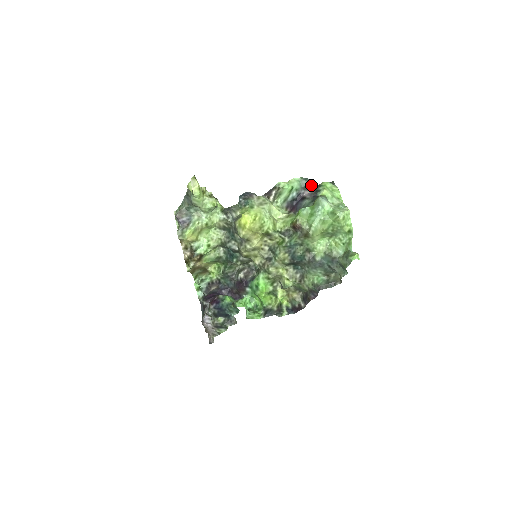
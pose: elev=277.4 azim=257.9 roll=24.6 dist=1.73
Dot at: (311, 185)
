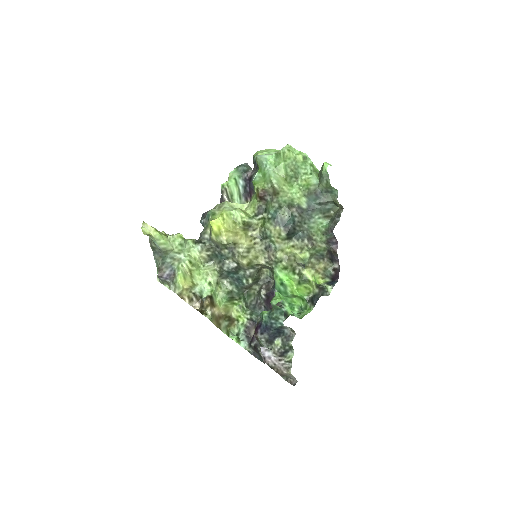
Dot at: (248, 167)
